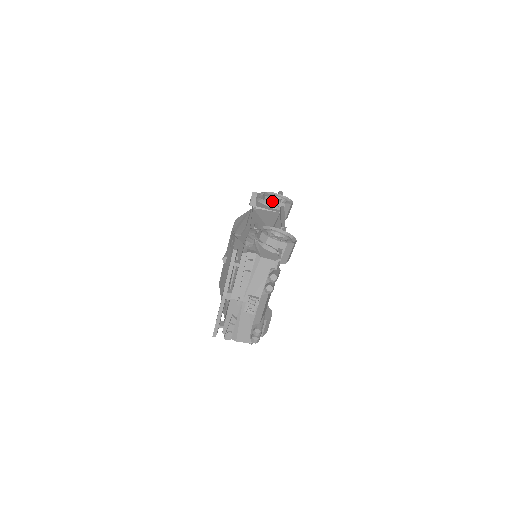
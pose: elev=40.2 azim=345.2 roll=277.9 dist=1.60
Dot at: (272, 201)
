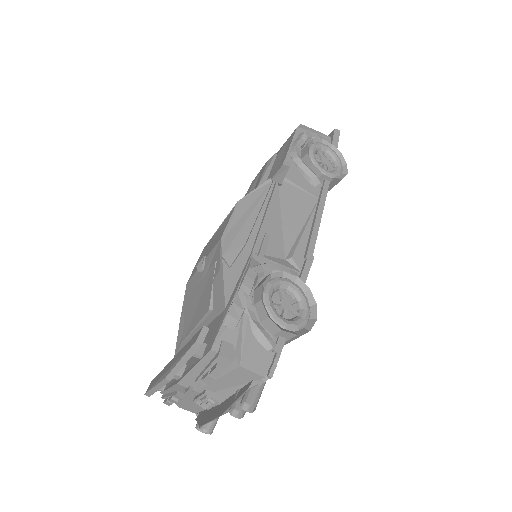
Dot at: (314, 167)
